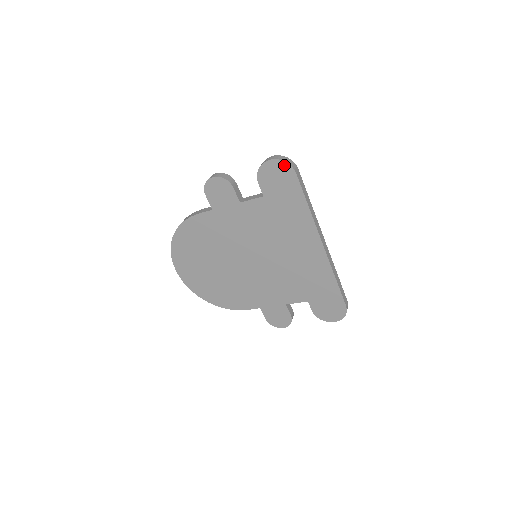
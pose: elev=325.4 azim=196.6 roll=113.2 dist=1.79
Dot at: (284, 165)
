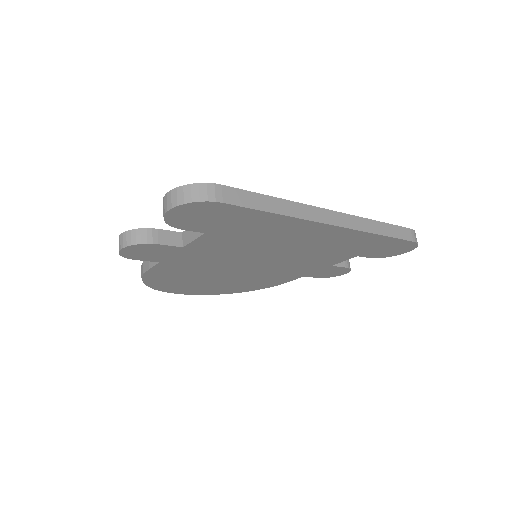
Dot at: (194, 205)
